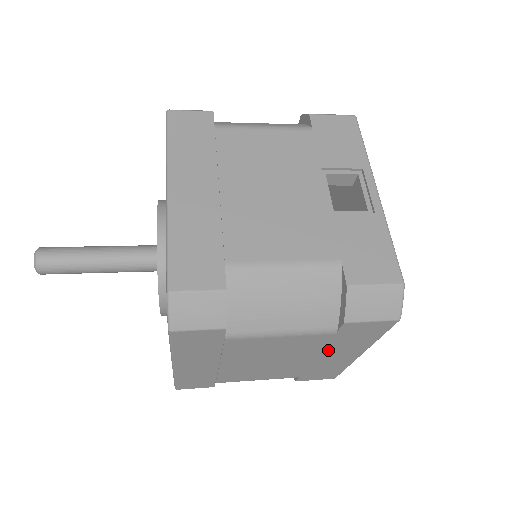
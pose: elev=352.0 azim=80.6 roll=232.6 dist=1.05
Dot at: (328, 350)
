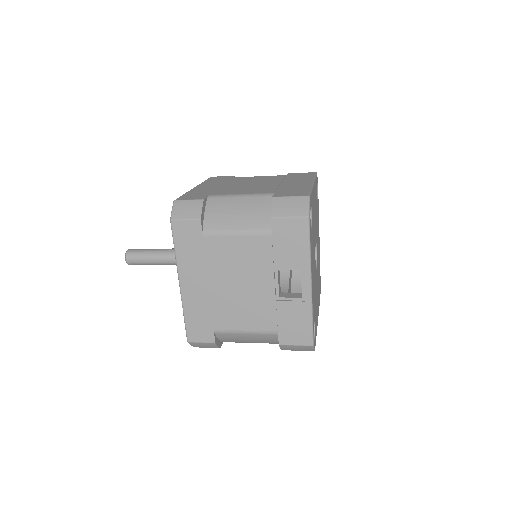
Dot at: occluded
